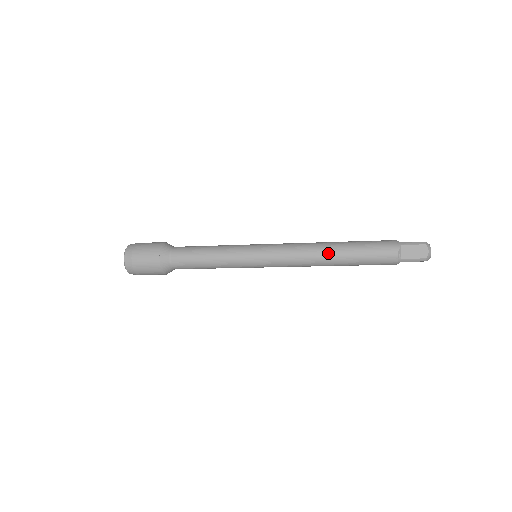
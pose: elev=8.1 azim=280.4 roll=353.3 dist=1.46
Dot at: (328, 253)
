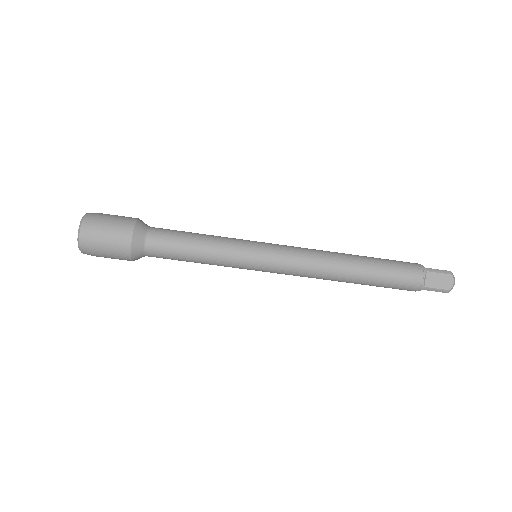
Dot at: (344, 253)
